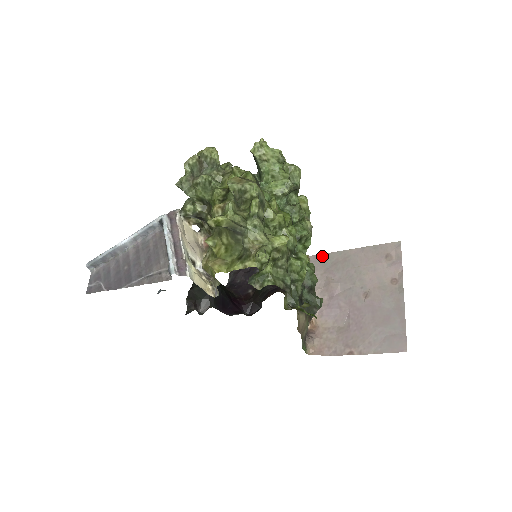
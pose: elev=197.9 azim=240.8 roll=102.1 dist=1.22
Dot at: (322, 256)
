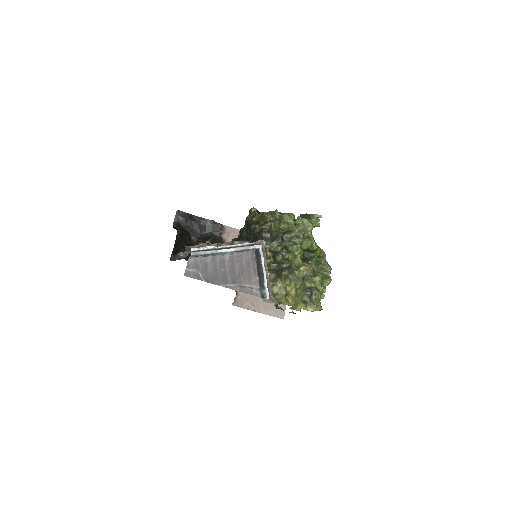
Dot at: occluded
